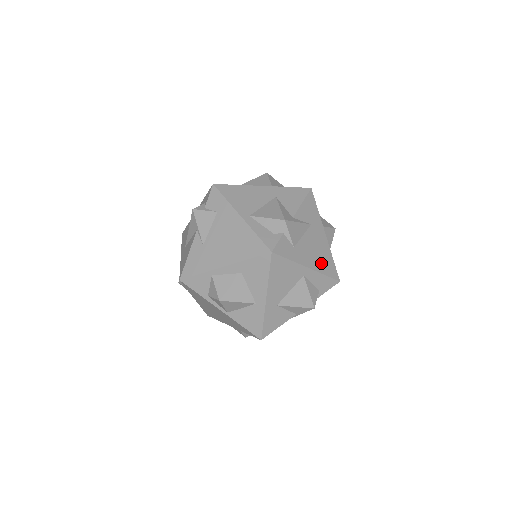
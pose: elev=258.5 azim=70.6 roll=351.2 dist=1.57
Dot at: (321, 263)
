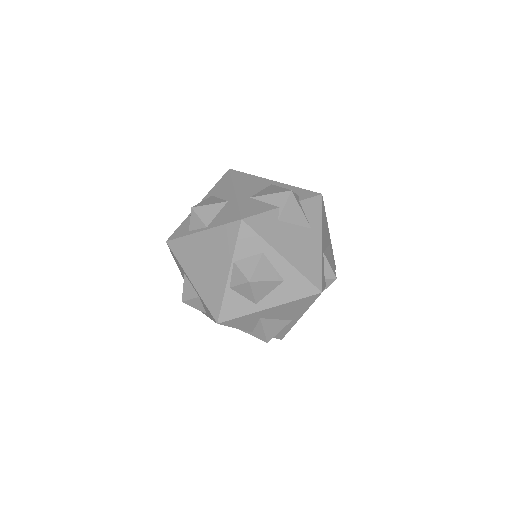
Dot at: occluded
